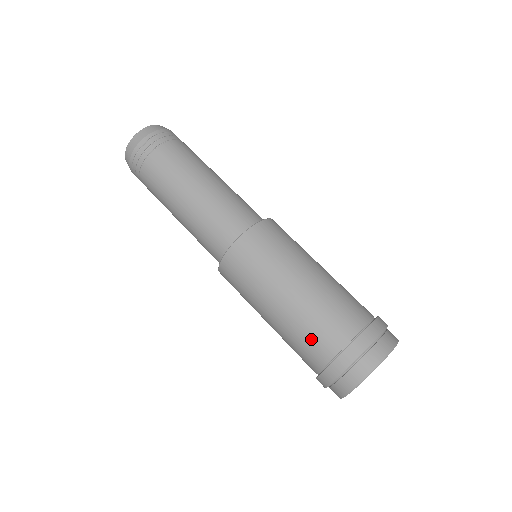
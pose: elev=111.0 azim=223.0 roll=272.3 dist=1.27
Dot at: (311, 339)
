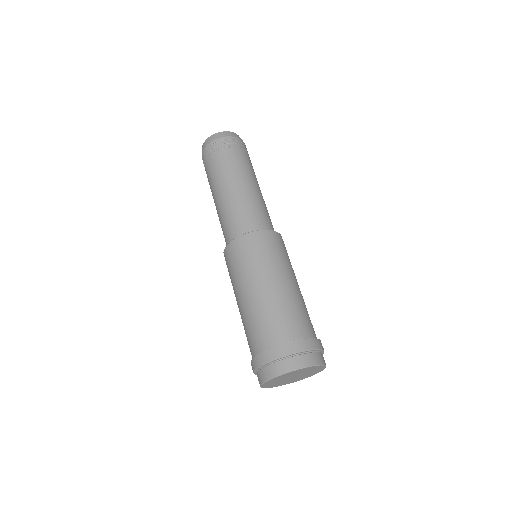
Dot at: (255, 330)
